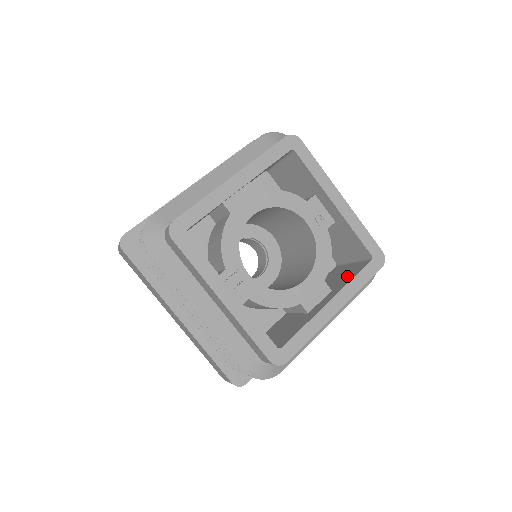
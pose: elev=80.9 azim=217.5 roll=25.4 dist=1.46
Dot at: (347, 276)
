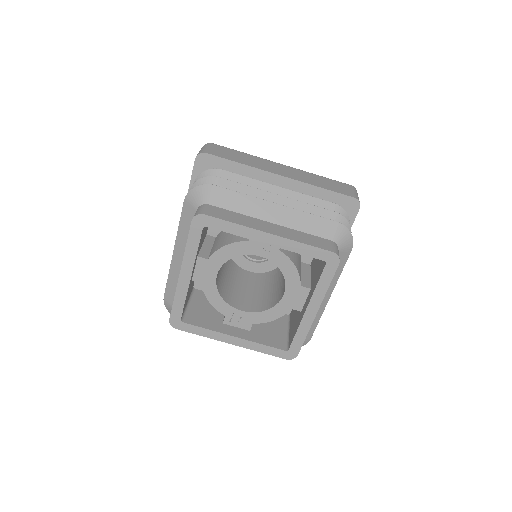
Dot at: (317, 275)
